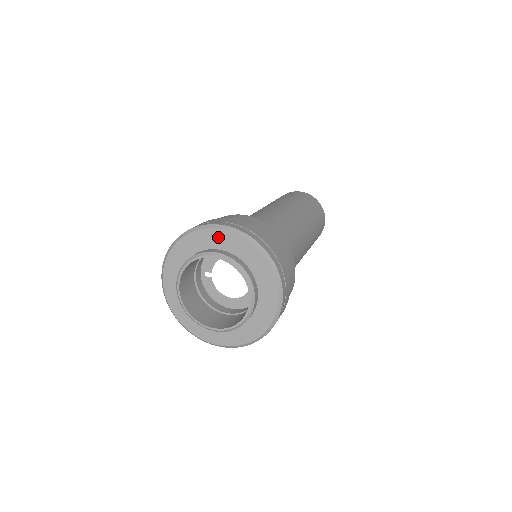
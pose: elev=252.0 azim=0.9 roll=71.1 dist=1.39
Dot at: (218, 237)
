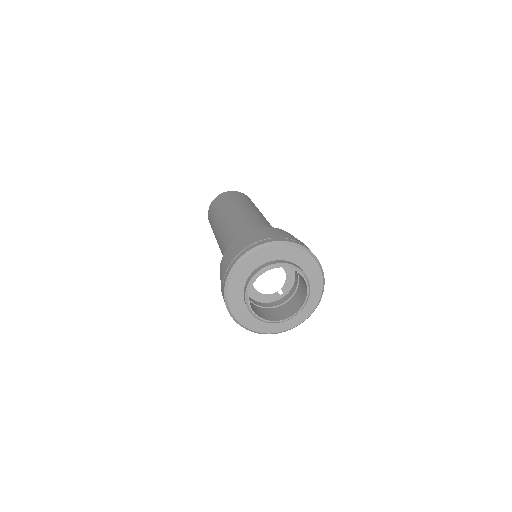
Dot at: (310, 264)
